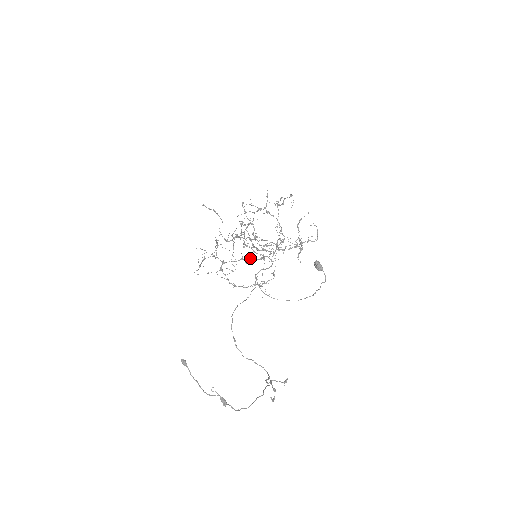
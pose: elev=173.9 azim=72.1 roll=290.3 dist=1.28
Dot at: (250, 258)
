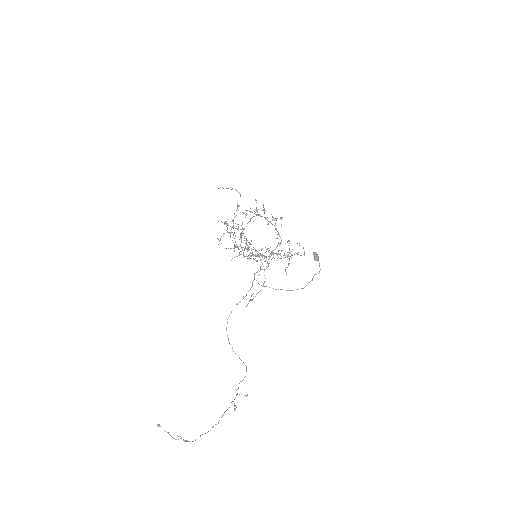
Dot at: (255, 250)
